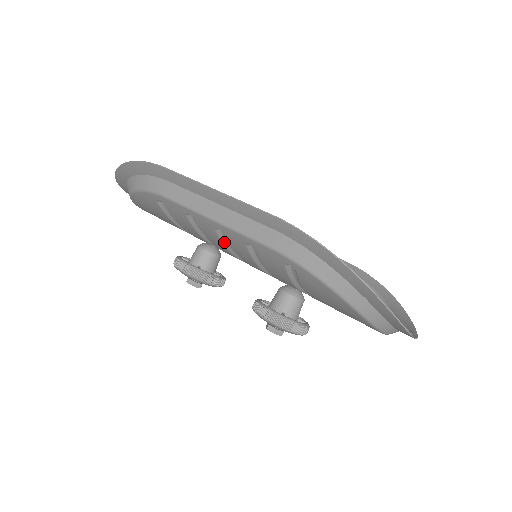
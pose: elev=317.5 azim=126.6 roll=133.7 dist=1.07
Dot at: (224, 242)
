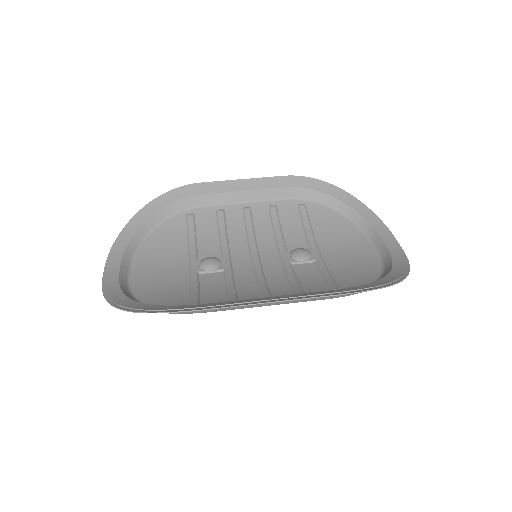
Dot at: (260, 293)
